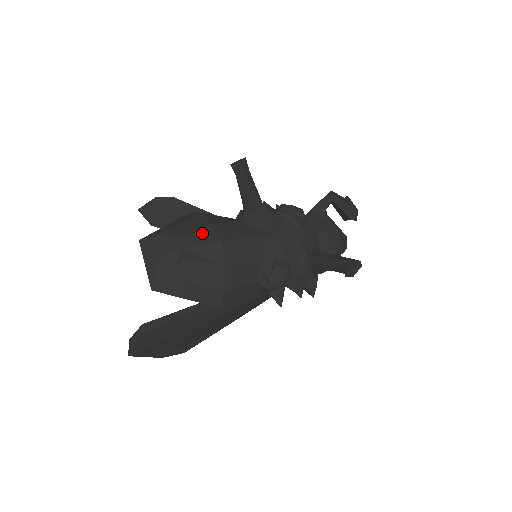
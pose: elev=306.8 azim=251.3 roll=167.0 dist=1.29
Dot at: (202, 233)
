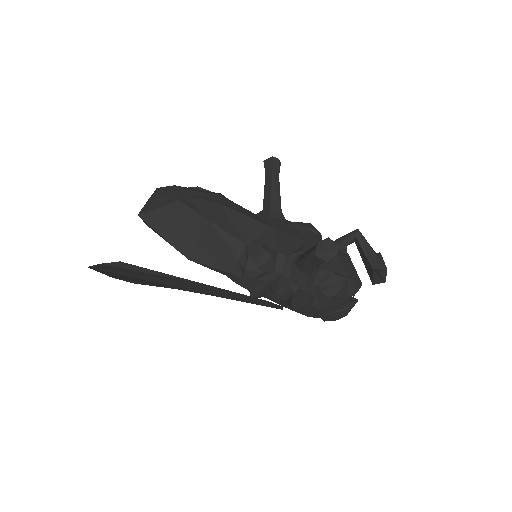
Dot at: (208, 196)
